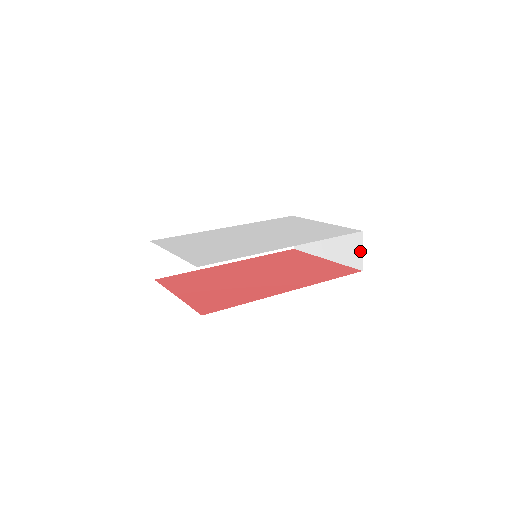
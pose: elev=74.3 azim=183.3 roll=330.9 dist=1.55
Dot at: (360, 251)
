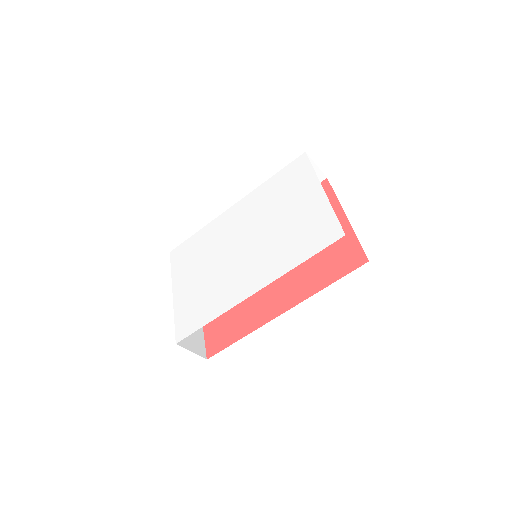
Dot at: occluded
